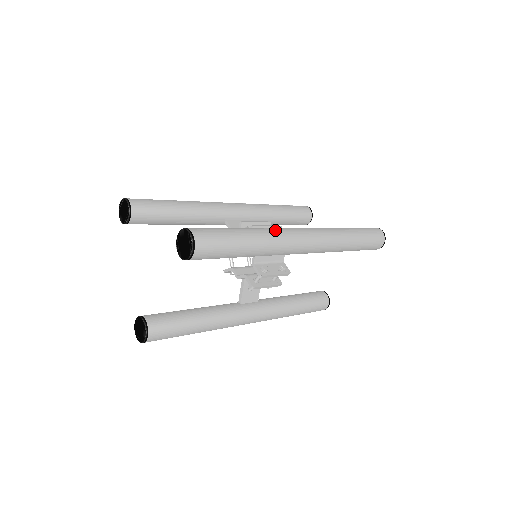
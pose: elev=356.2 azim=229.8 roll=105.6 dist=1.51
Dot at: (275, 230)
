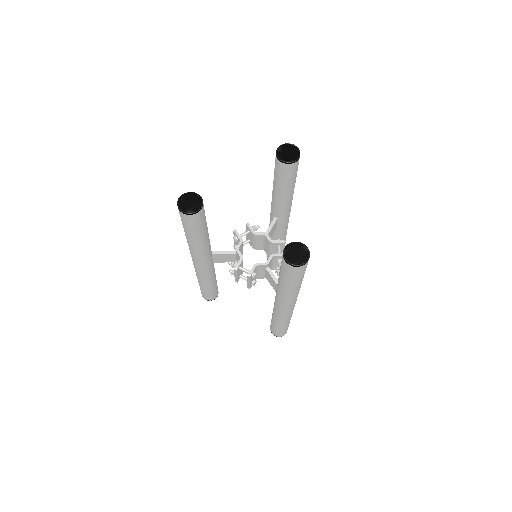
Dot at: occluded
